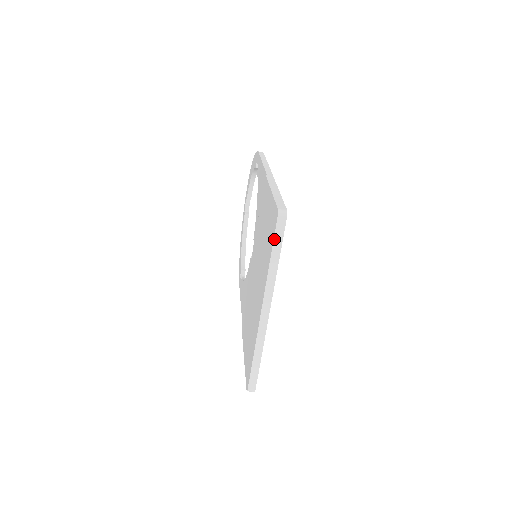
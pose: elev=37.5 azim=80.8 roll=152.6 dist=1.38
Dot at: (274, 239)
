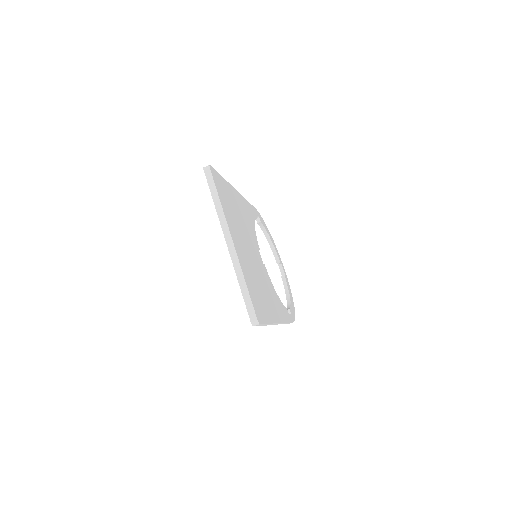
Dot at: (208, 185)
